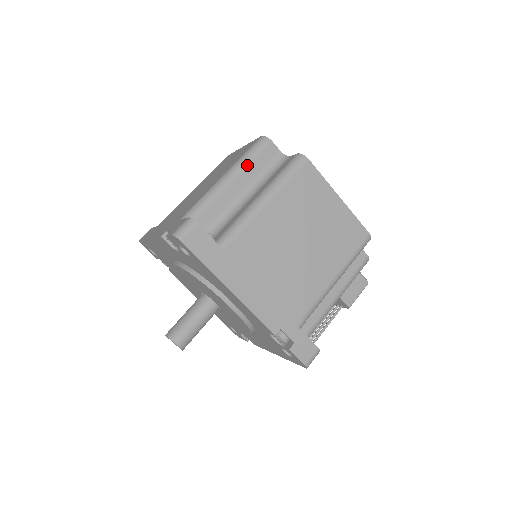
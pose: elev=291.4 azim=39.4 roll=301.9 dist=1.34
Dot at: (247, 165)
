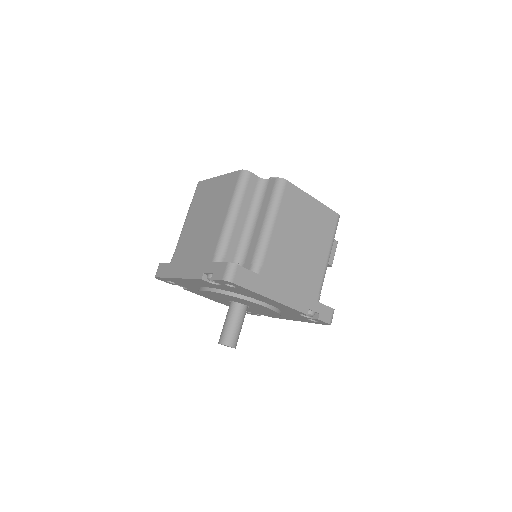
Dot at: (242, 199)
